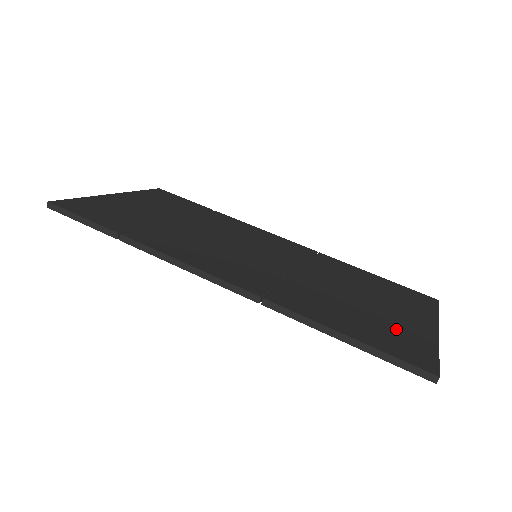
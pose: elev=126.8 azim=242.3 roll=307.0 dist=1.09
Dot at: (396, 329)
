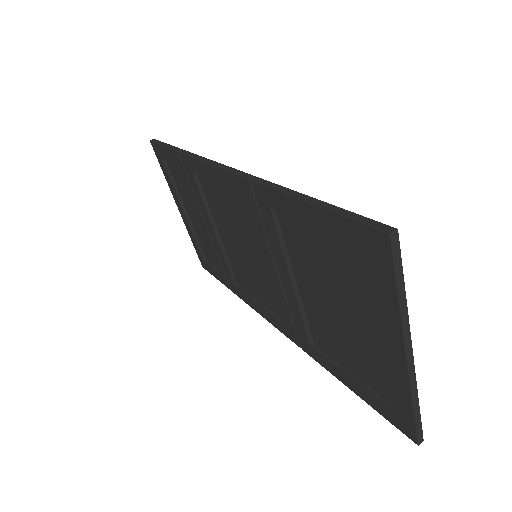
Dot at: (363, 281)
